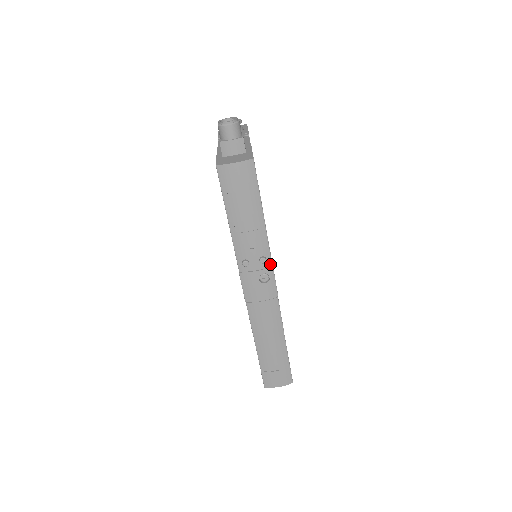
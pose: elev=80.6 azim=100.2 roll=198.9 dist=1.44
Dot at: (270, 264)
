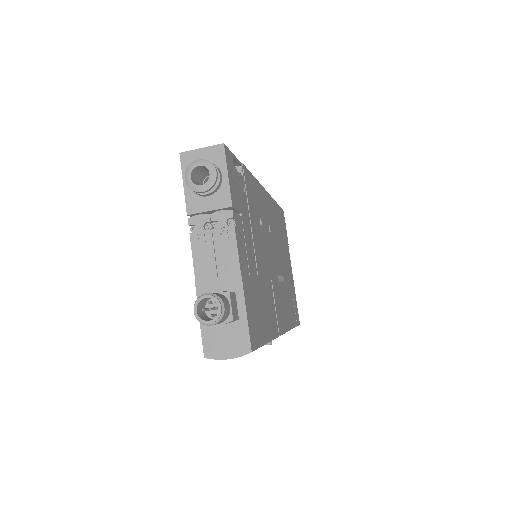
Dot at: occluded
